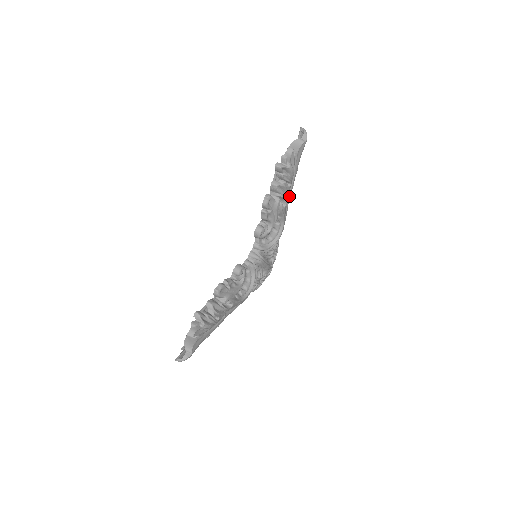
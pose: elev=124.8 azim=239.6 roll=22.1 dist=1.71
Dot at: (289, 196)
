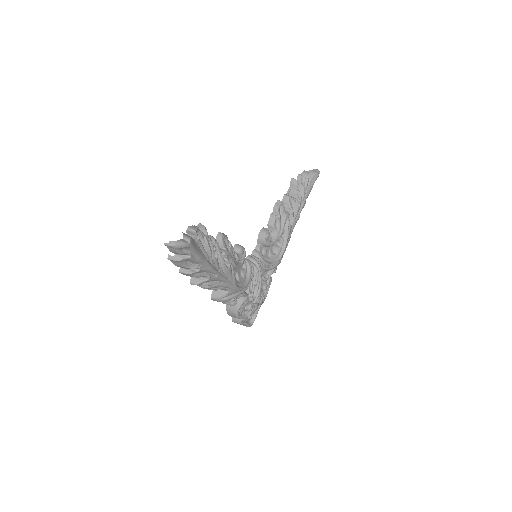
Dot at: (295, 222)
